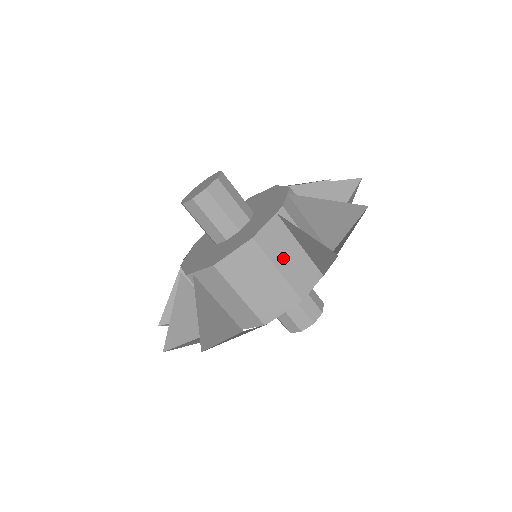
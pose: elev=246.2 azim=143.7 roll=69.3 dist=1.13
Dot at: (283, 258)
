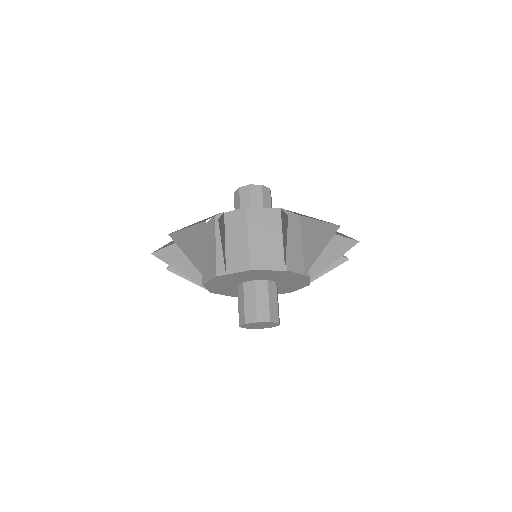
Dot at: (290, 237)
